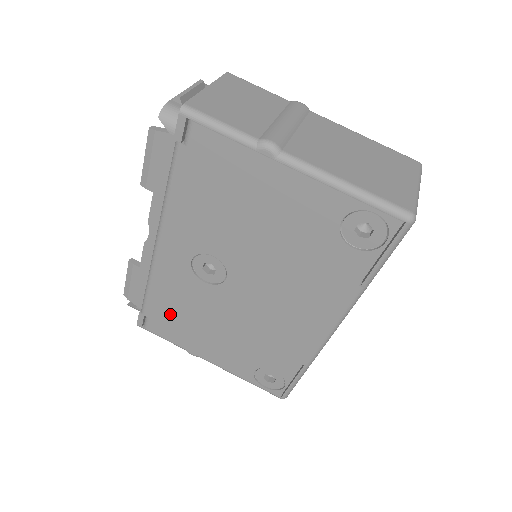
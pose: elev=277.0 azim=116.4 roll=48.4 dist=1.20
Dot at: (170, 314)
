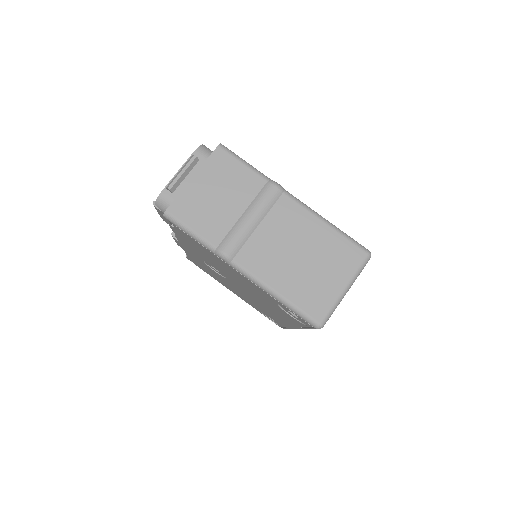
Dot at: occluded
